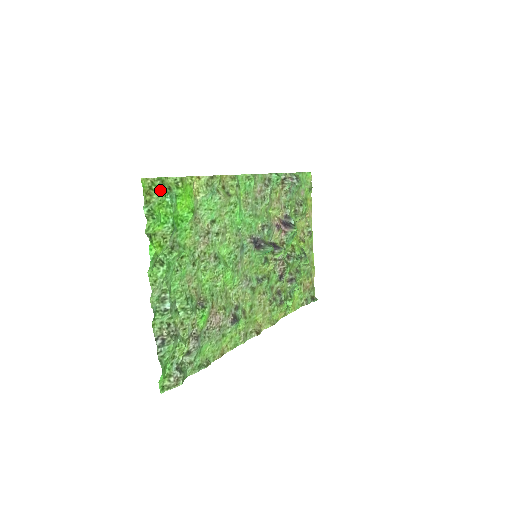
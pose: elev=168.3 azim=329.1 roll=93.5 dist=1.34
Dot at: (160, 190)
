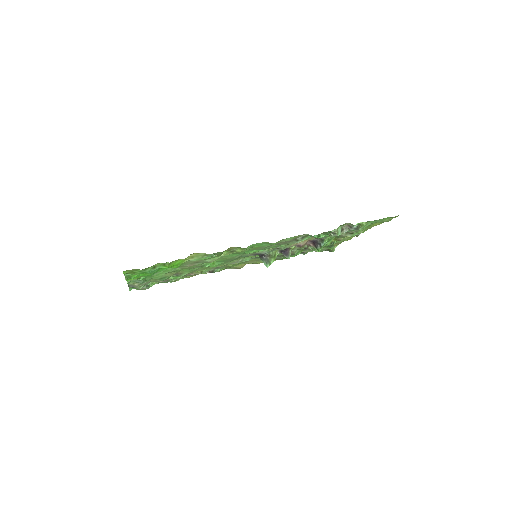
Dot at: (141, 272)
